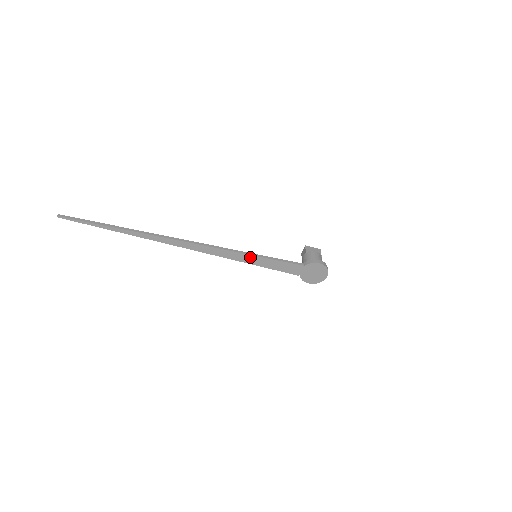
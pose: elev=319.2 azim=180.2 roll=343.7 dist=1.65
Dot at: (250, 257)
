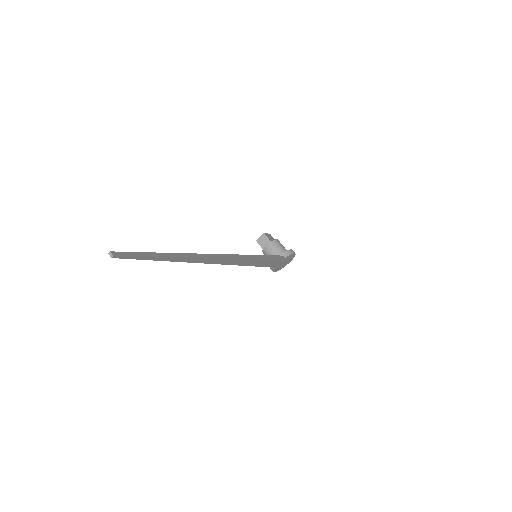
Dot at: (260, 260)
